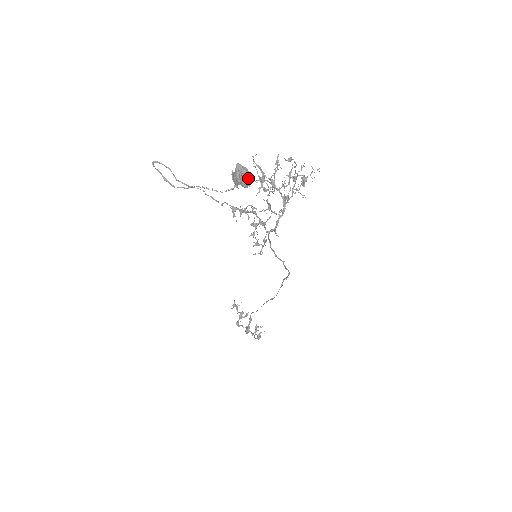
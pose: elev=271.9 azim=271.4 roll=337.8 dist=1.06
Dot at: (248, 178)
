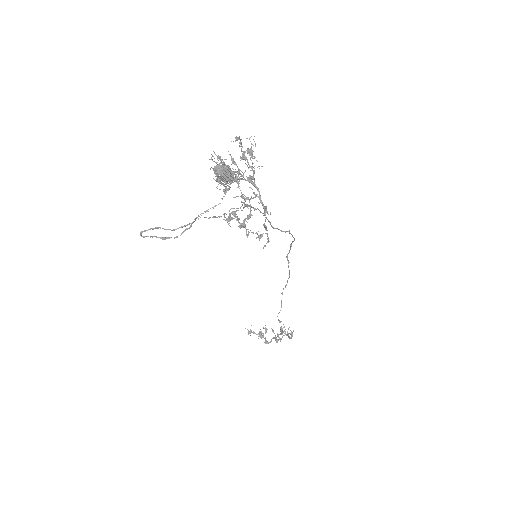
Dot at: (232, 171)
